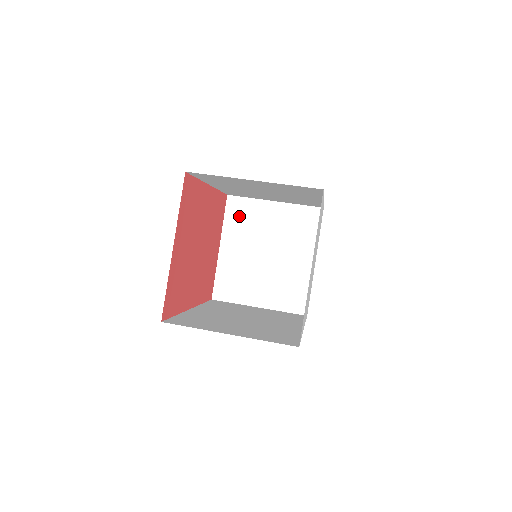
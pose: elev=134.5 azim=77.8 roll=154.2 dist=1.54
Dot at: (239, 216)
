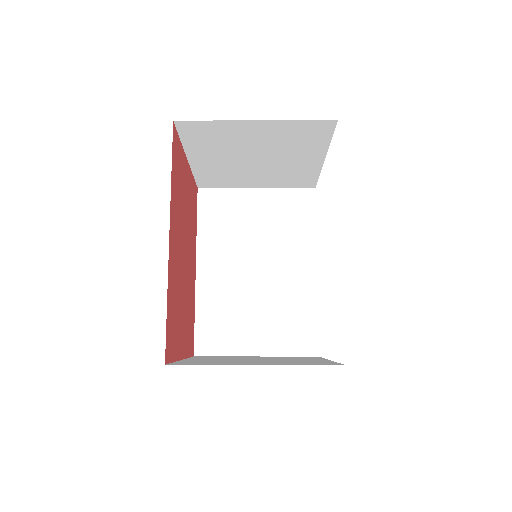
Dot at: (211, 357)
